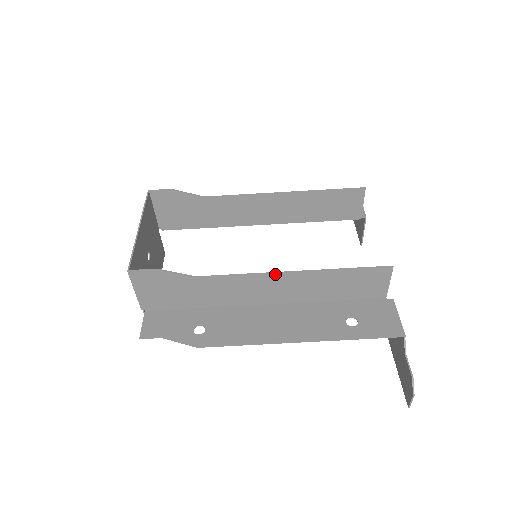
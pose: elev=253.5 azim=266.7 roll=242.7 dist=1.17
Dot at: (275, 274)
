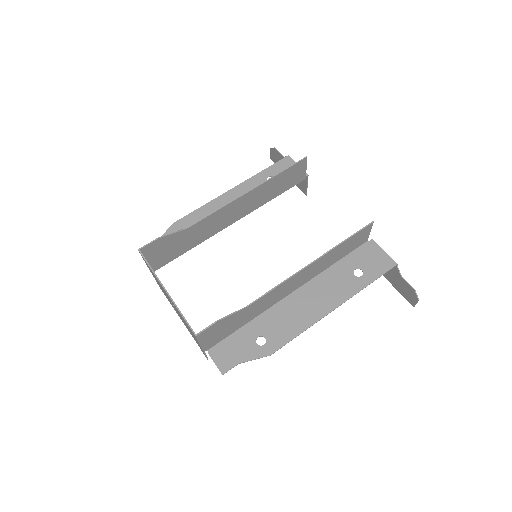
Dot at: (300, 272)
